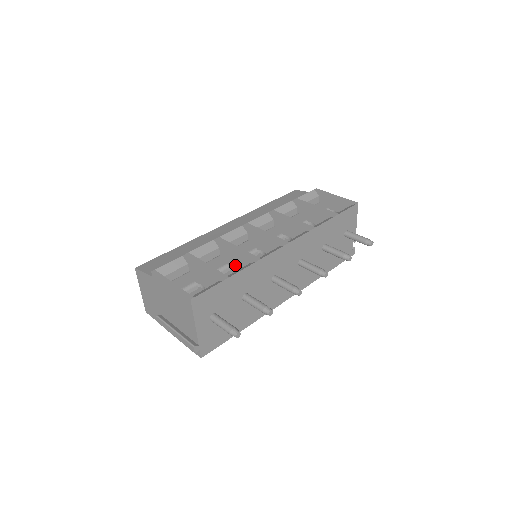
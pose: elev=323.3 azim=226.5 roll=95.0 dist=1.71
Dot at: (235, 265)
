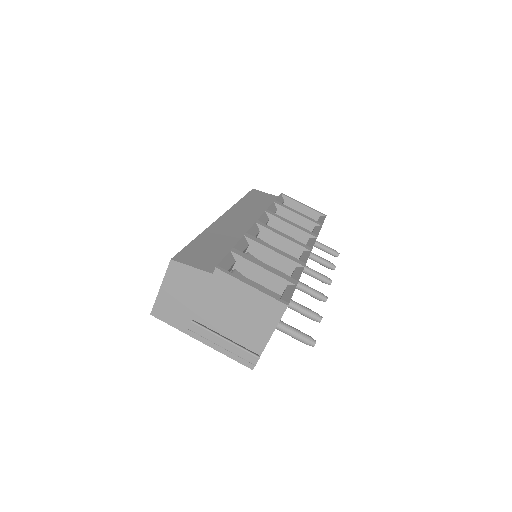
Dot at: occluded
